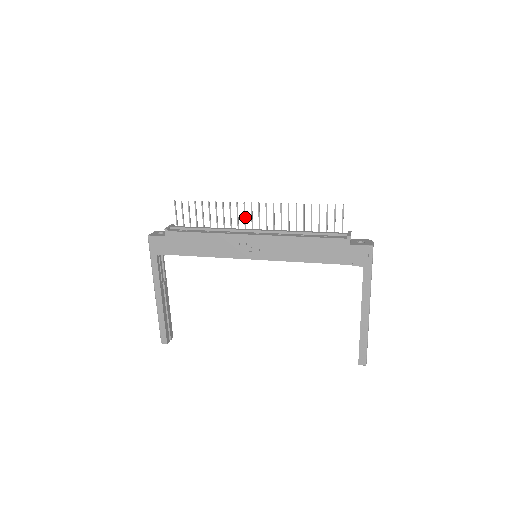
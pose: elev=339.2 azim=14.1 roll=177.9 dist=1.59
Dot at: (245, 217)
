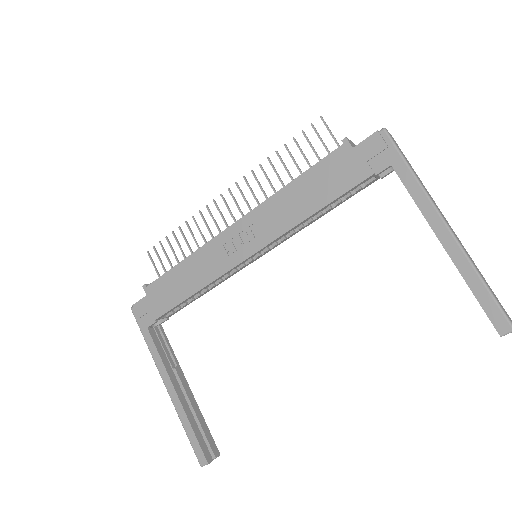
Dot at: (223, 217)
